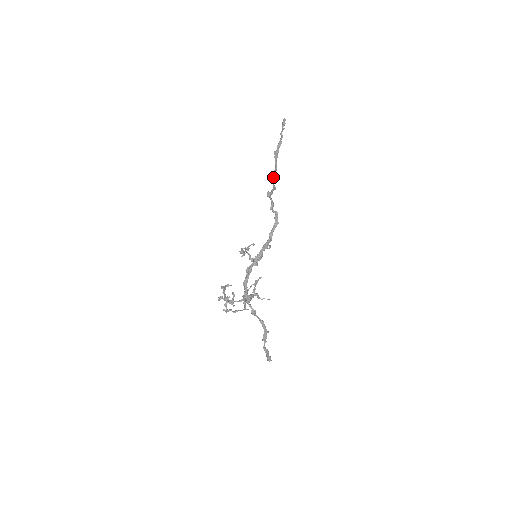
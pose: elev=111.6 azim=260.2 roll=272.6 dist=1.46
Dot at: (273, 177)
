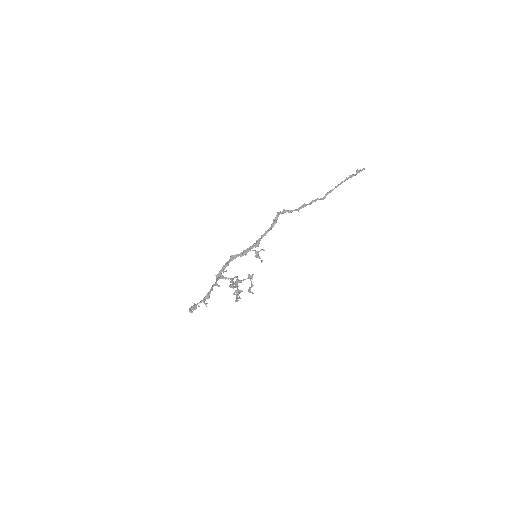
Dot at: (307, 204)
